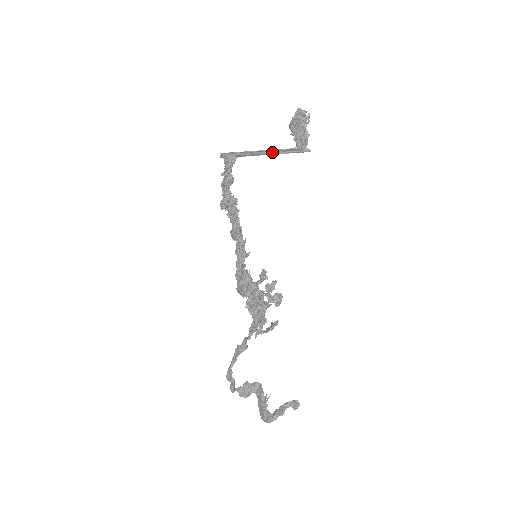
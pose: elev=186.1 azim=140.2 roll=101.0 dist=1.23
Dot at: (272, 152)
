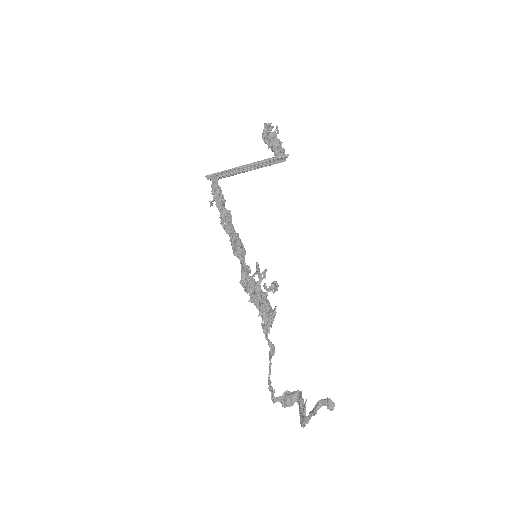
Dot at: (251, 165)
